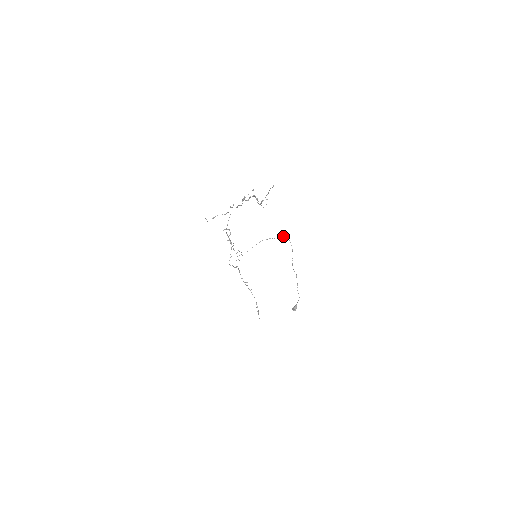
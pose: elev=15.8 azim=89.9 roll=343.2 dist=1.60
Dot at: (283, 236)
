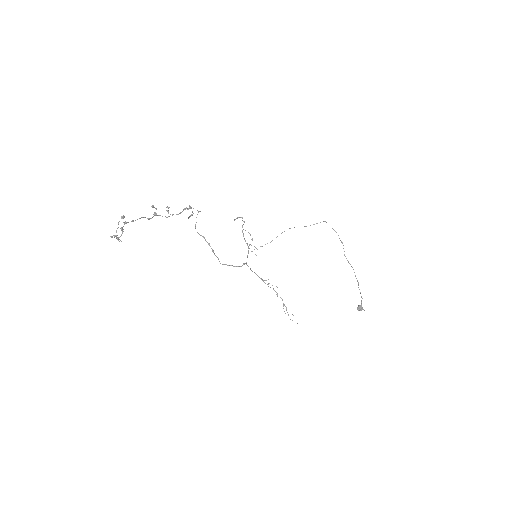
Dot at: (313, 224)
